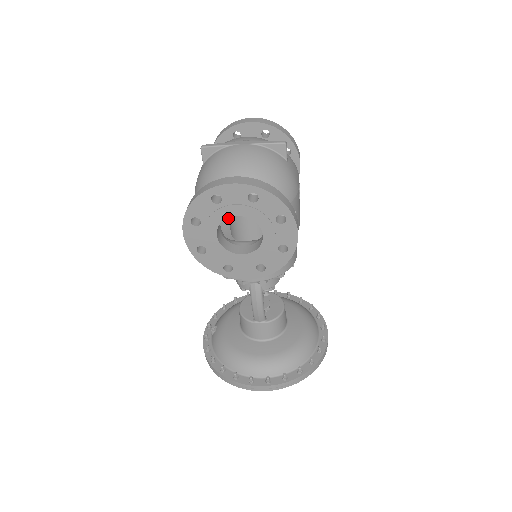
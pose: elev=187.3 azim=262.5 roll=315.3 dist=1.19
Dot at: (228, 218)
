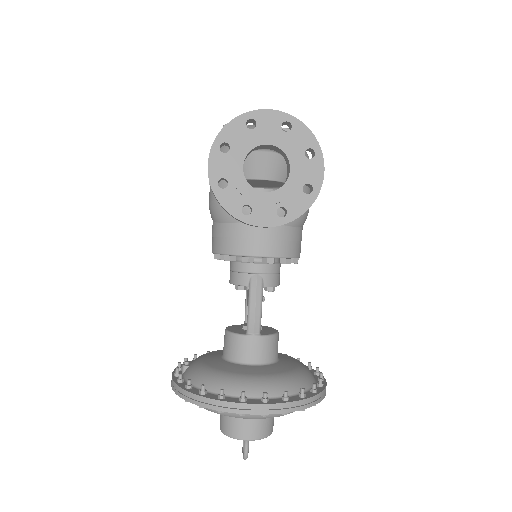
Dot at: occluded
